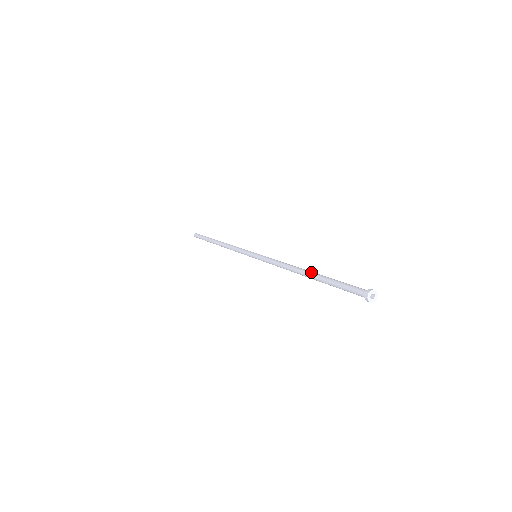
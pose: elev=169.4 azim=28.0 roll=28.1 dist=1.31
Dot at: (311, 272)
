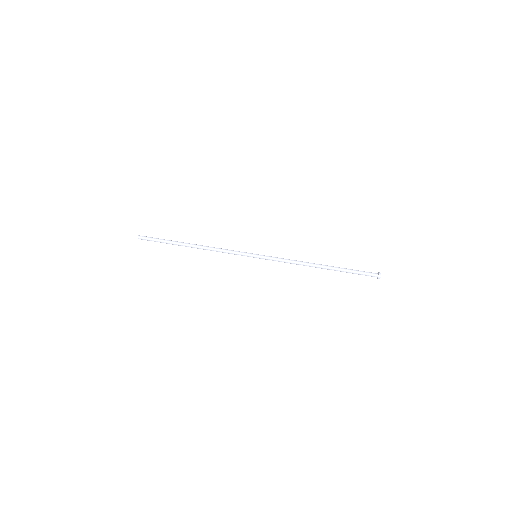
Dot at: (327, 265)
